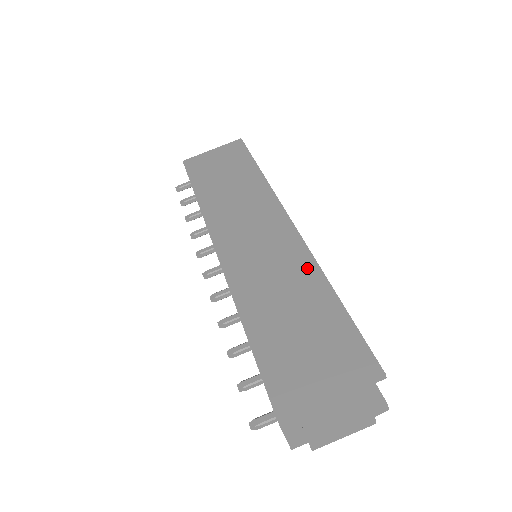
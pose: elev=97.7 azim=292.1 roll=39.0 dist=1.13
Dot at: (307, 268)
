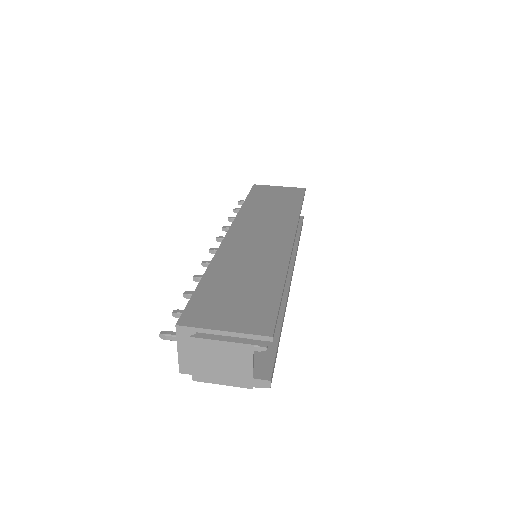
Dot at: (278, 265)
